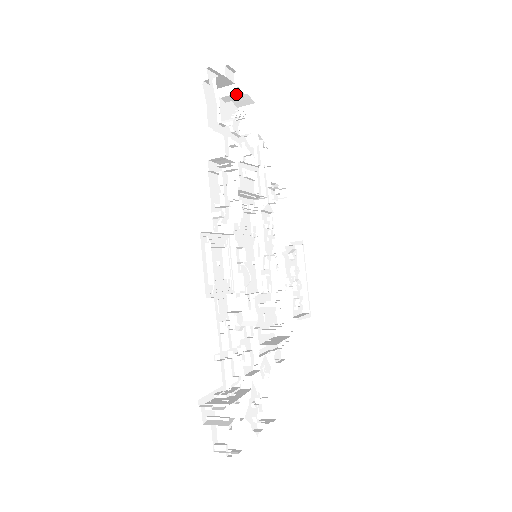
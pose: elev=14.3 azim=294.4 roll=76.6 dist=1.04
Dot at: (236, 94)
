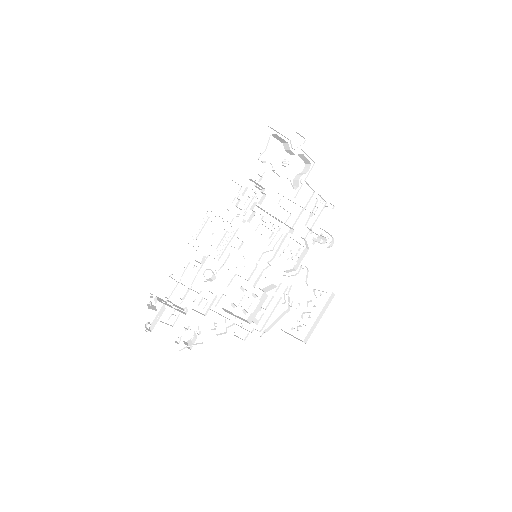
Dot at: (290, 150)
